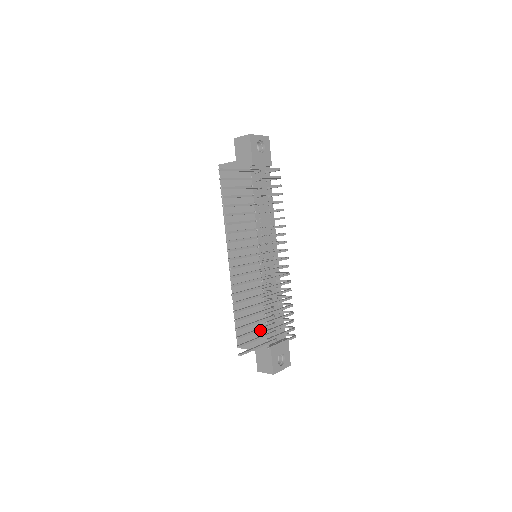
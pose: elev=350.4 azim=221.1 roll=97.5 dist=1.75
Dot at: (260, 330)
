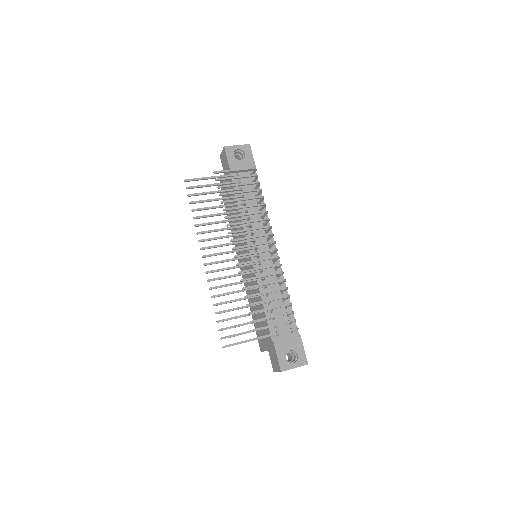
Dot at: (251, 323)
